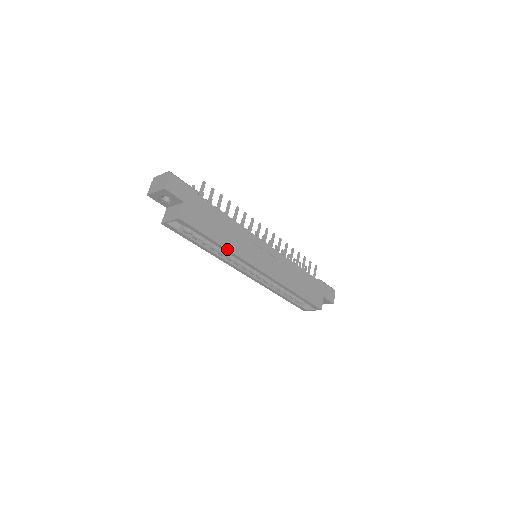
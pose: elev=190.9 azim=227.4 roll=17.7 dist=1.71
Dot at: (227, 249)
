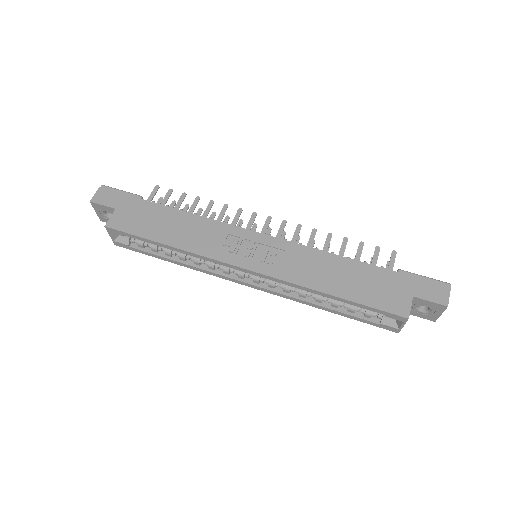
Dot at: (179, 249)
